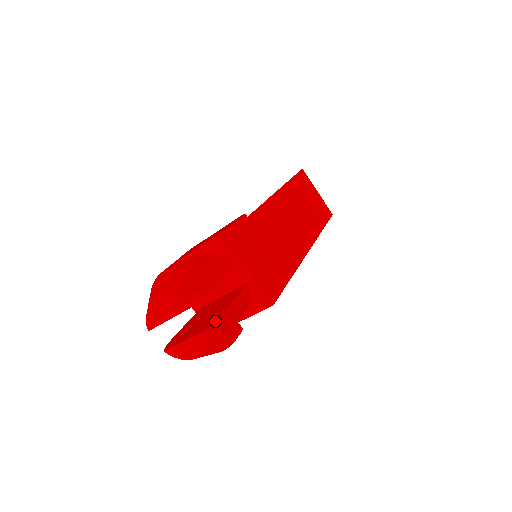
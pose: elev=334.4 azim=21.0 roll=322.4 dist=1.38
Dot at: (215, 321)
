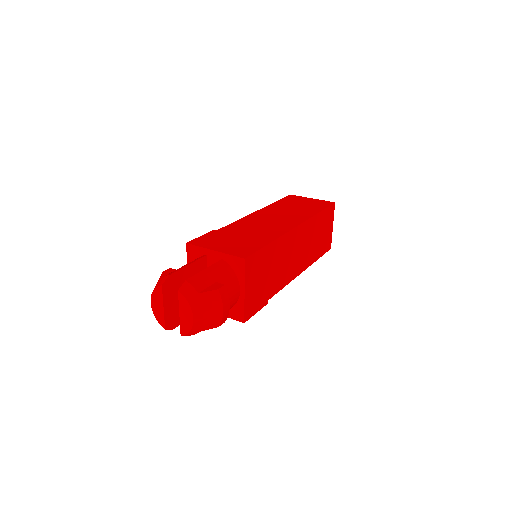
Dot at: (183, 283)
